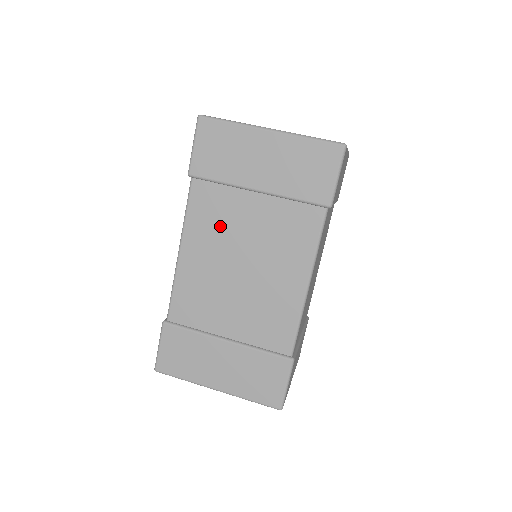
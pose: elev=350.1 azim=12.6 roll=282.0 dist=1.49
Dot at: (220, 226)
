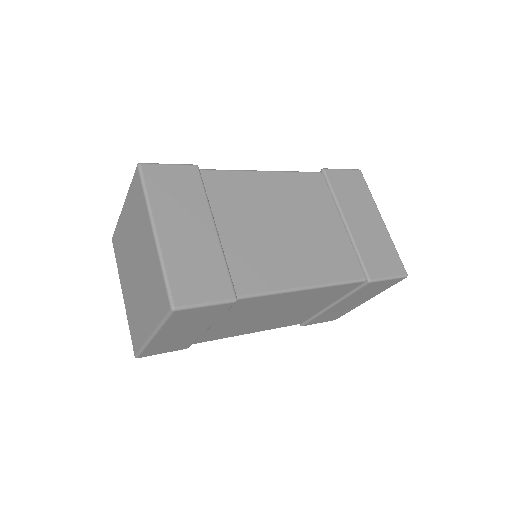
Dot at: (304, 200)
